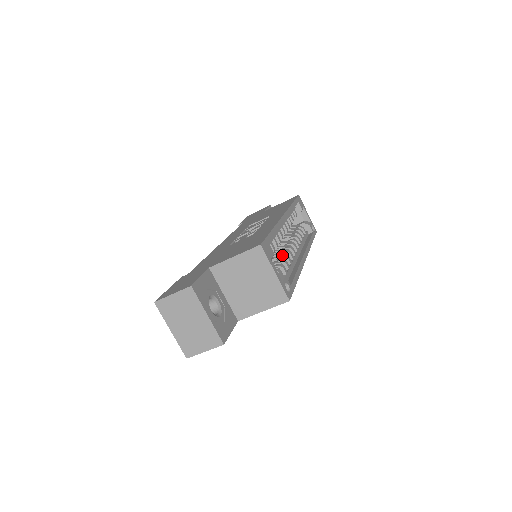
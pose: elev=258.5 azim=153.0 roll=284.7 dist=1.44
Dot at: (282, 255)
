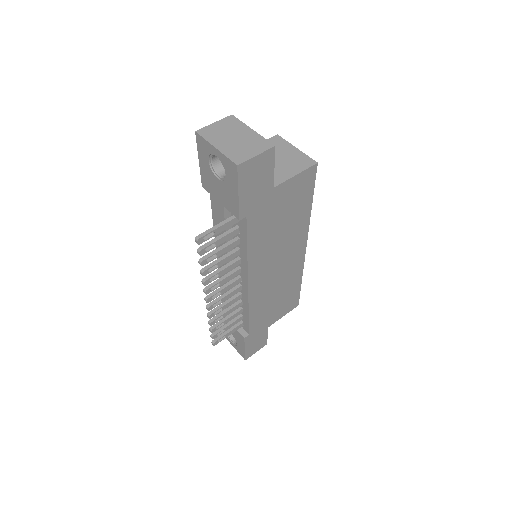
Dot at: occluded
